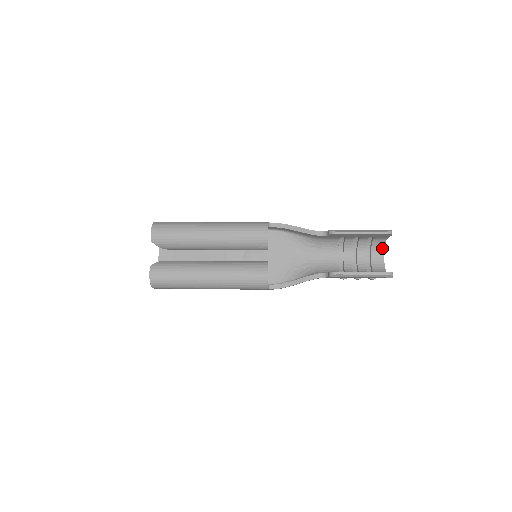
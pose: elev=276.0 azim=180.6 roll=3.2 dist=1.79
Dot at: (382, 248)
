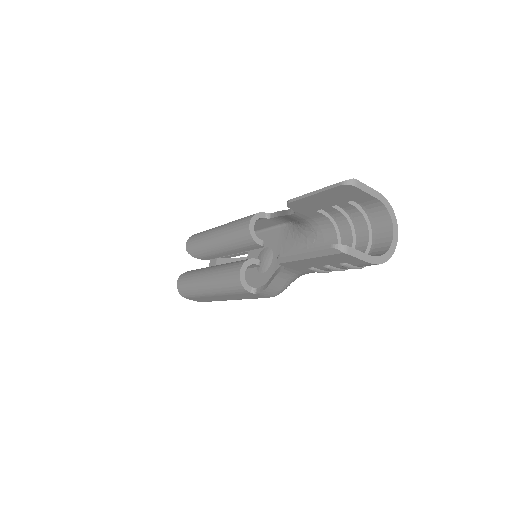
Dot at: (388, 220)
